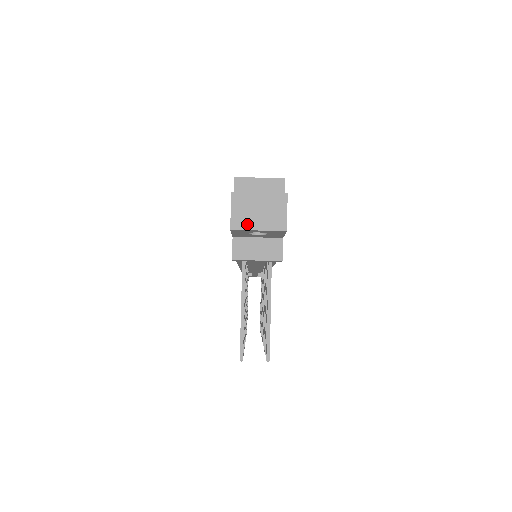
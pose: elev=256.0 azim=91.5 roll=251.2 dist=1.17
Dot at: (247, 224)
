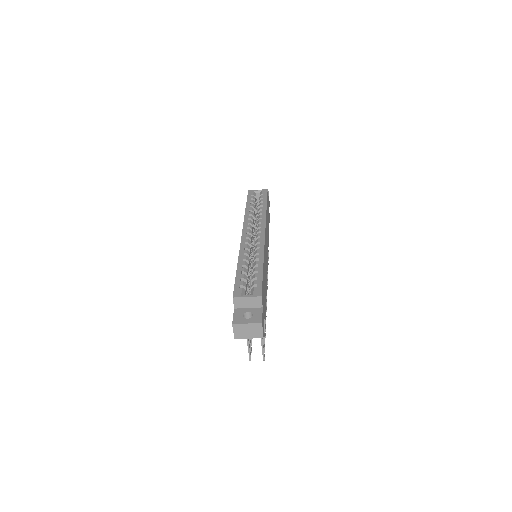
Dot at: (243, 336)
